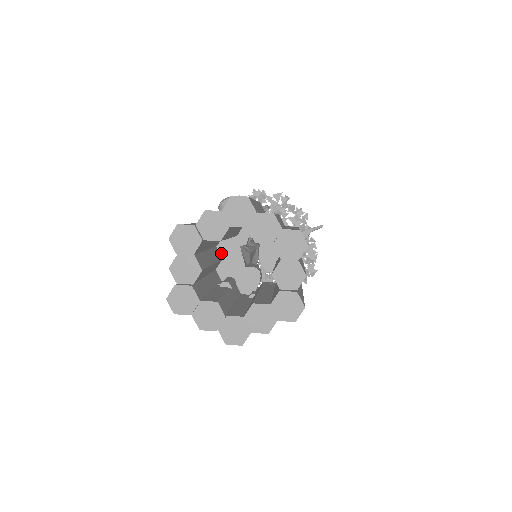
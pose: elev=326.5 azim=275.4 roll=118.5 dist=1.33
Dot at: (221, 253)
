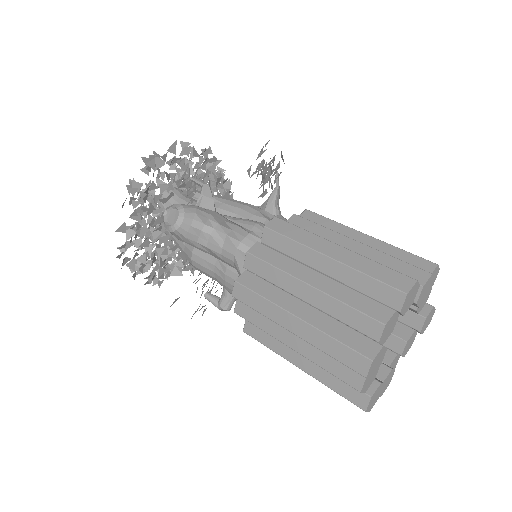
Dot at: occluded
